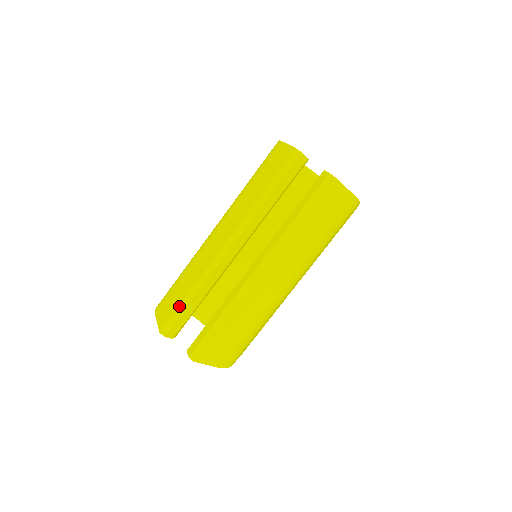
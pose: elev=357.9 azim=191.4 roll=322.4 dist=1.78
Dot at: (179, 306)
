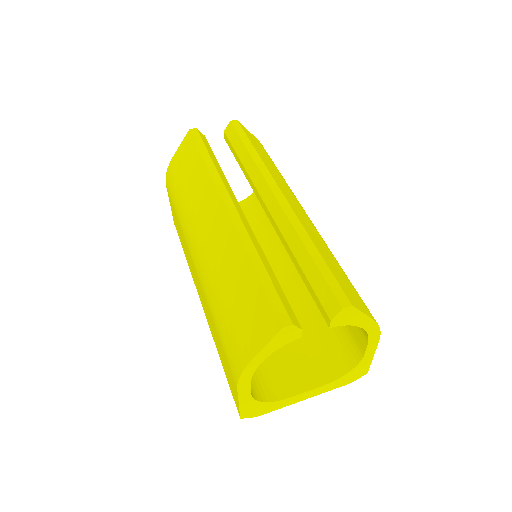
Dot at: (262, 284)
